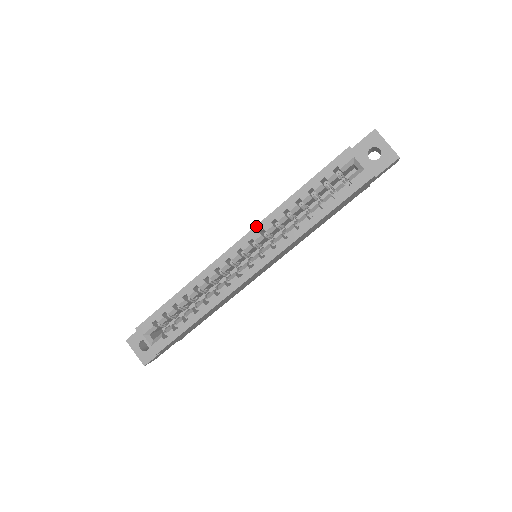
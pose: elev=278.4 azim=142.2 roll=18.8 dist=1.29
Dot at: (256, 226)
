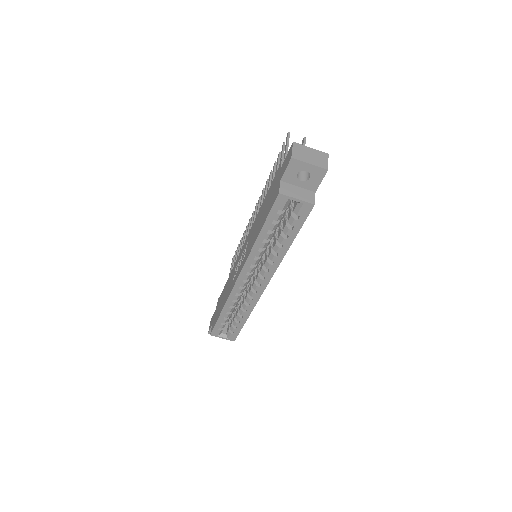
Dot at: (244, 265)
